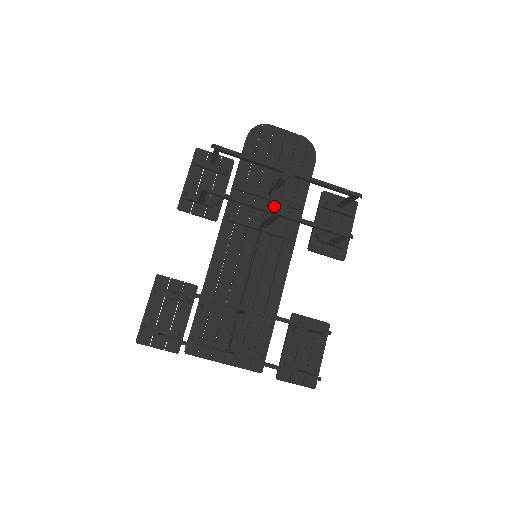
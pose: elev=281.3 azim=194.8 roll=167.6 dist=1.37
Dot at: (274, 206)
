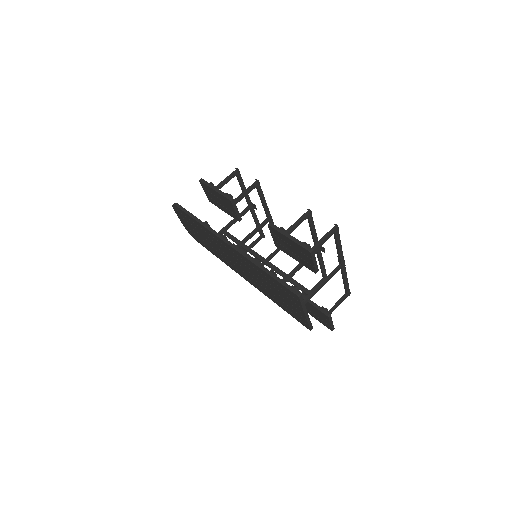
Dot at: occluded
